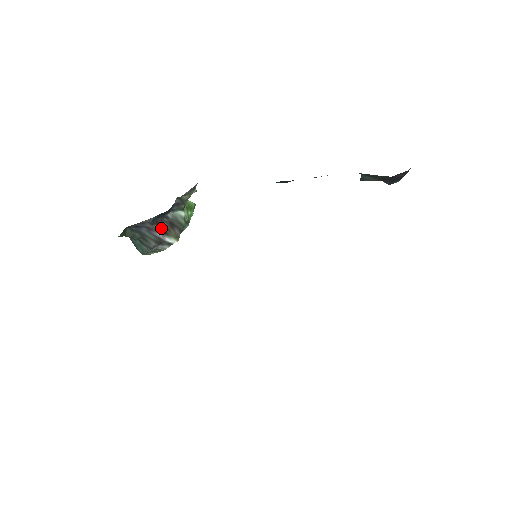
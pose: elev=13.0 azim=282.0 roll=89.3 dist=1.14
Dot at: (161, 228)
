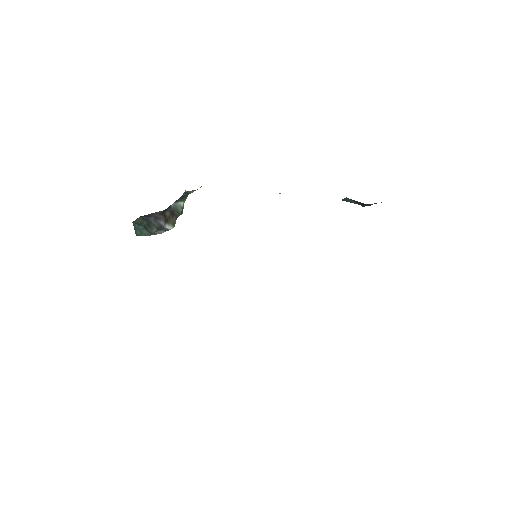
Dot at: (165, 217)
